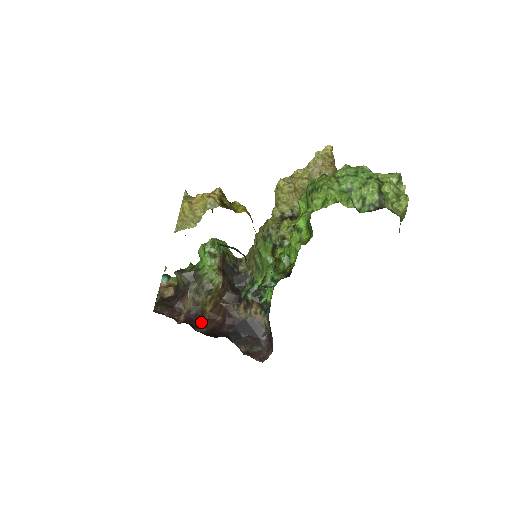
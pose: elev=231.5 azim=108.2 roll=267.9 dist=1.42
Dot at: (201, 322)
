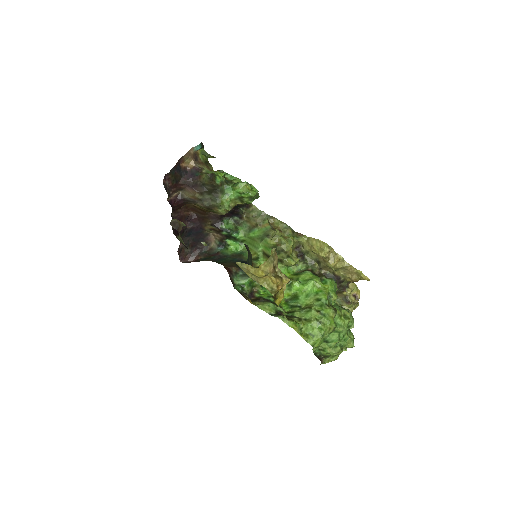
Dot at: (181, 207)
